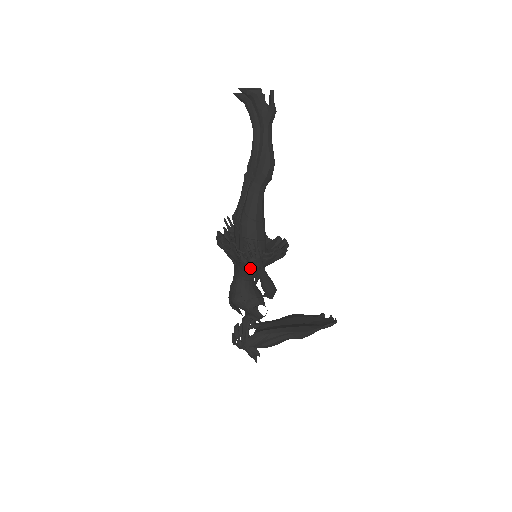
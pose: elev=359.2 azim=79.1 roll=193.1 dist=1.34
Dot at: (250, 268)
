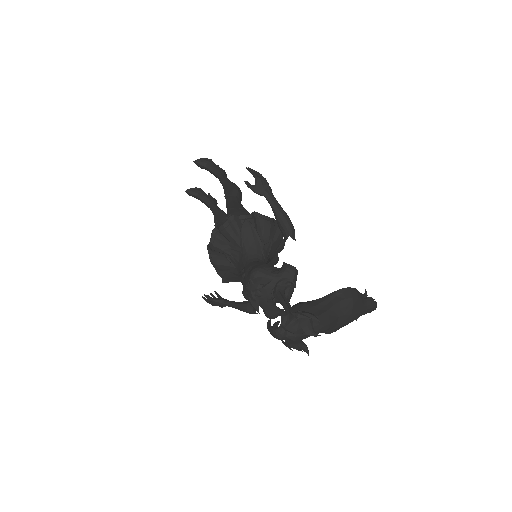
Dot at: (257, 235)
